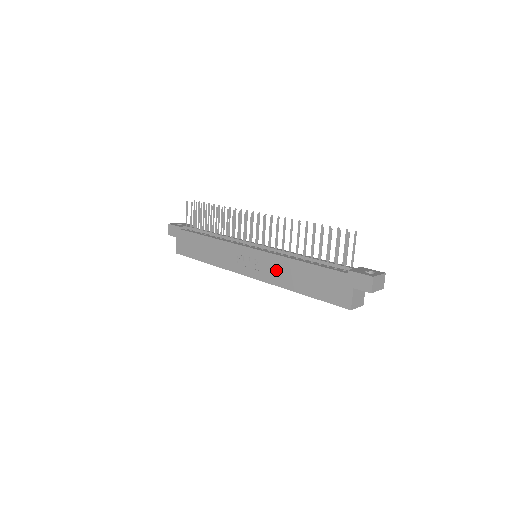
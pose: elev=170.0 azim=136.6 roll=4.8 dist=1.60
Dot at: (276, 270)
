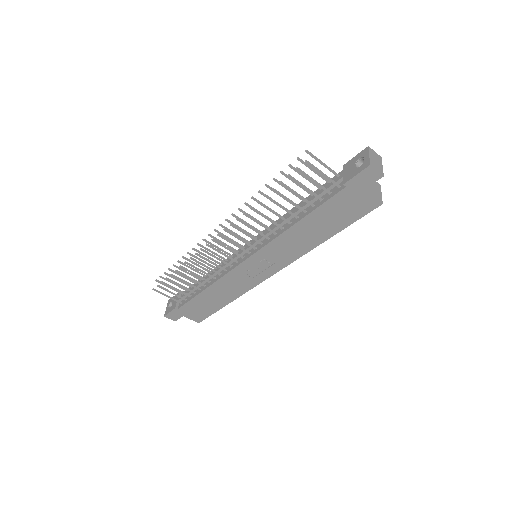
Dot at: (287, 248)
